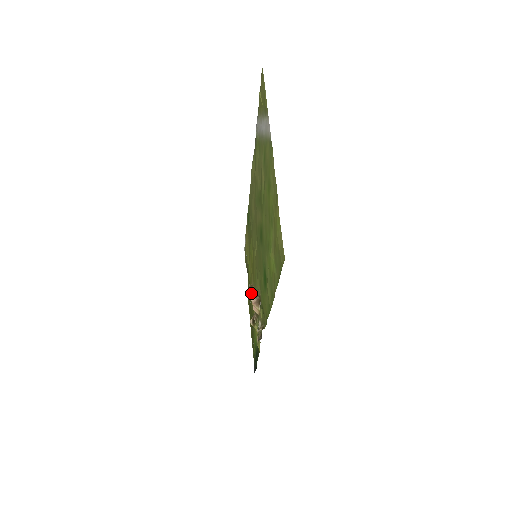
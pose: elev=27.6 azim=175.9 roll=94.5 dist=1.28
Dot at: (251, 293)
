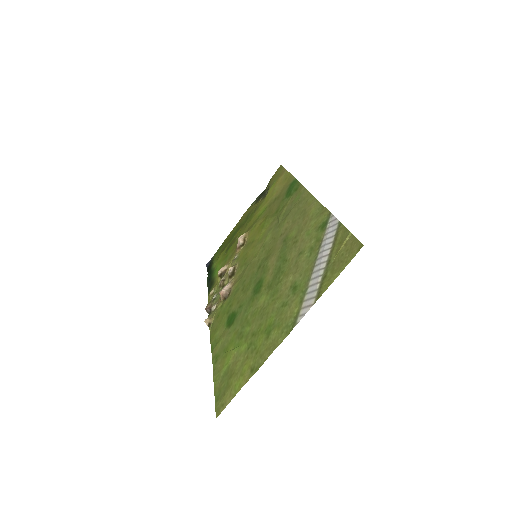
Dot at: (240, 246)
